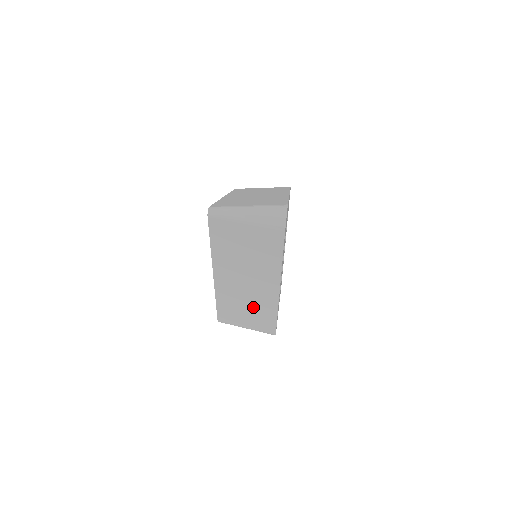
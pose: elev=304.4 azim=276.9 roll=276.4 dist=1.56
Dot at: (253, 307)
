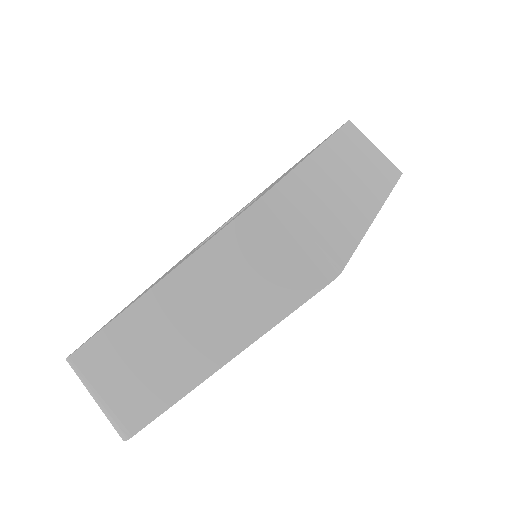
Dot at: occluded
